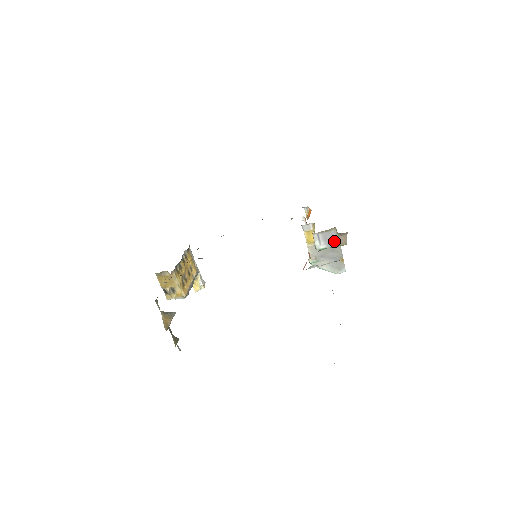
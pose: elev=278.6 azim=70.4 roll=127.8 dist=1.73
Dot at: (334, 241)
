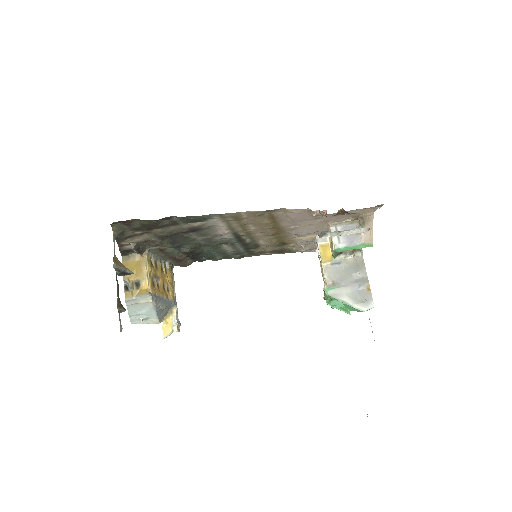
Dot at: (357, 237)
